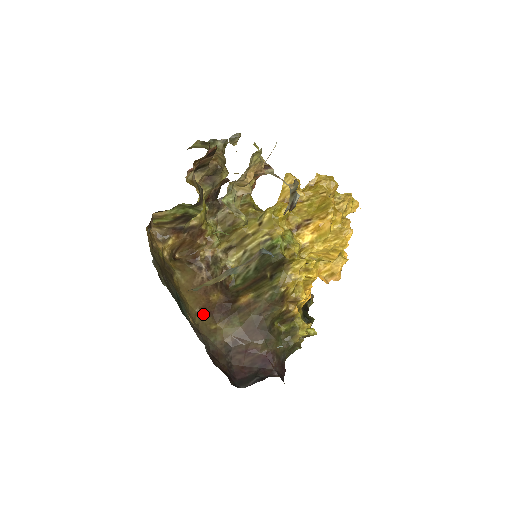
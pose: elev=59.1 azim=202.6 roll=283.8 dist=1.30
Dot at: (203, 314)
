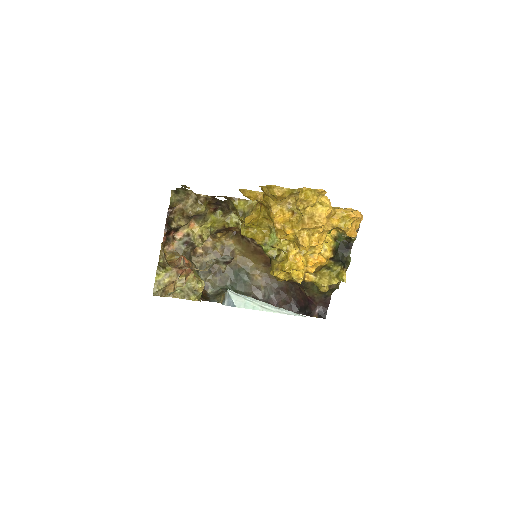
Dot at: (267, 266)
